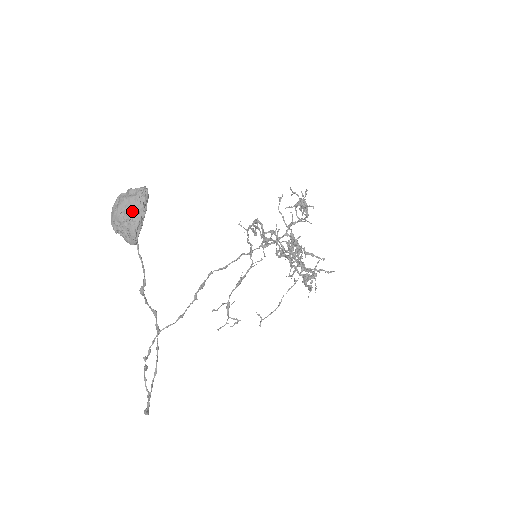
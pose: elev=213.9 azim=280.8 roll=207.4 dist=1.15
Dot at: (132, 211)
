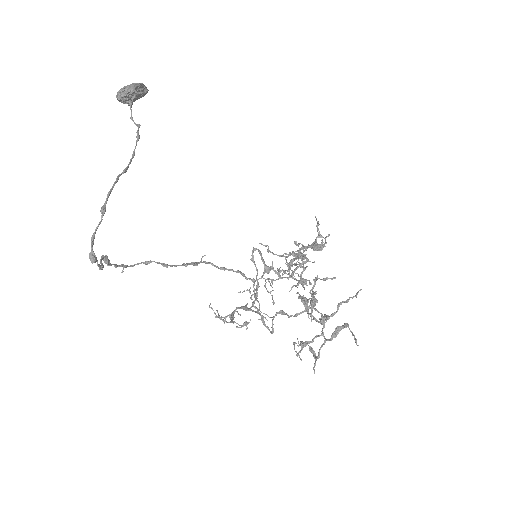
Dot at: occluded
